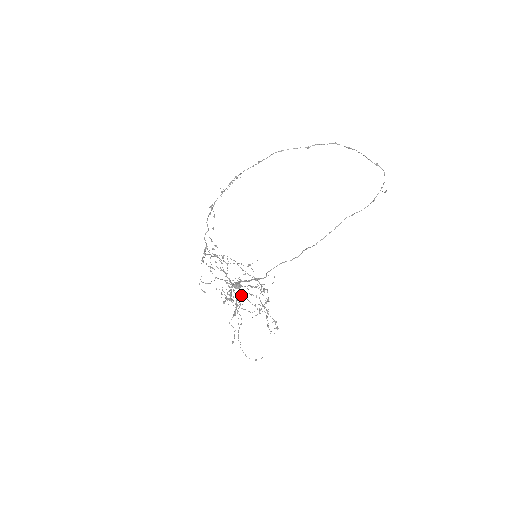
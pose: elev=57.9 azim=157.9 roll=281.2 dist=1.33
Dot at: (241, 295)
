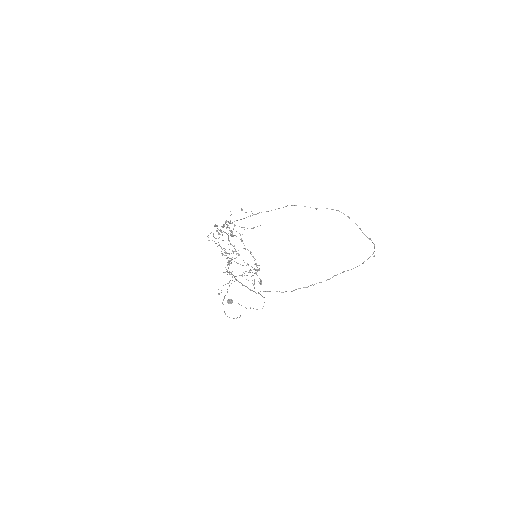
Dot at: (238, 255)
